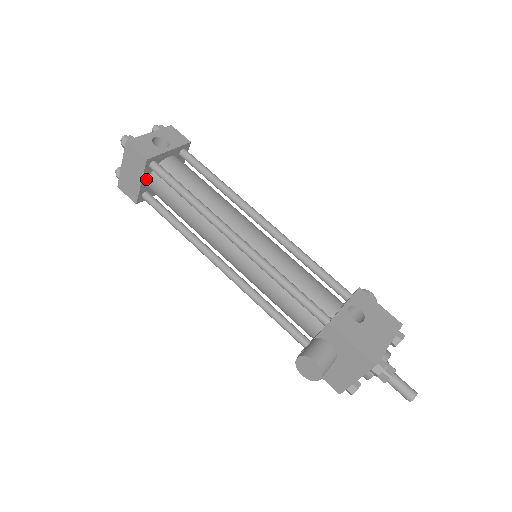
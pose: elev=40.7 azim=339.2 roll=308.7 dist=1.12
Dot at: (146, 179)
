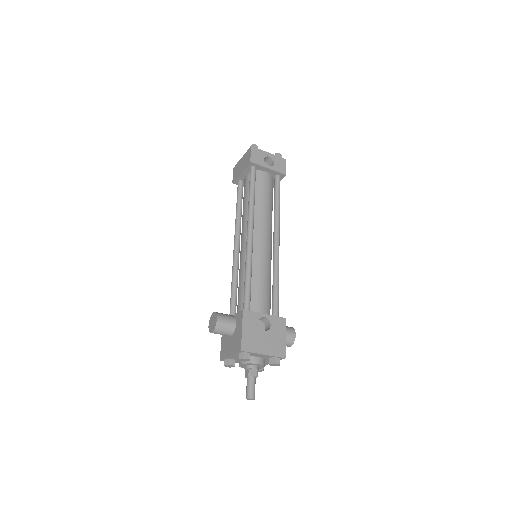
Dot at: (245, 173)
